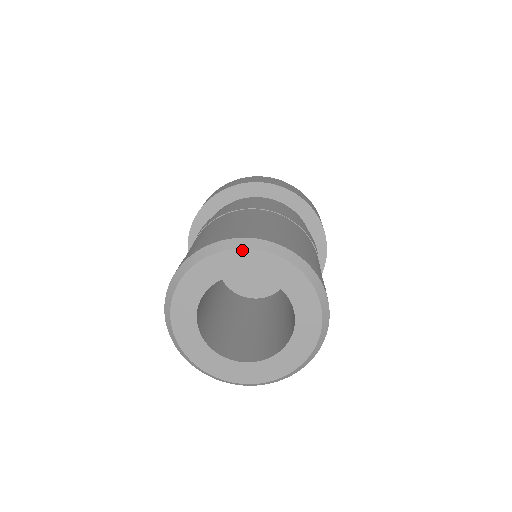
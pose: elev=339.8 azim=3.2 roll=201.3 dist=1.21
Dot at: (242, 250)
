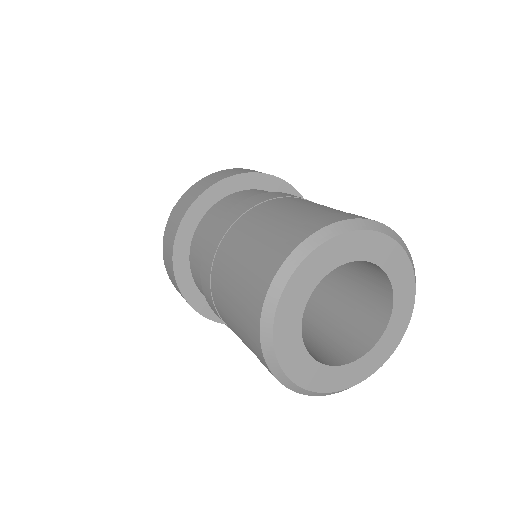
Dot at: (408, 261)
